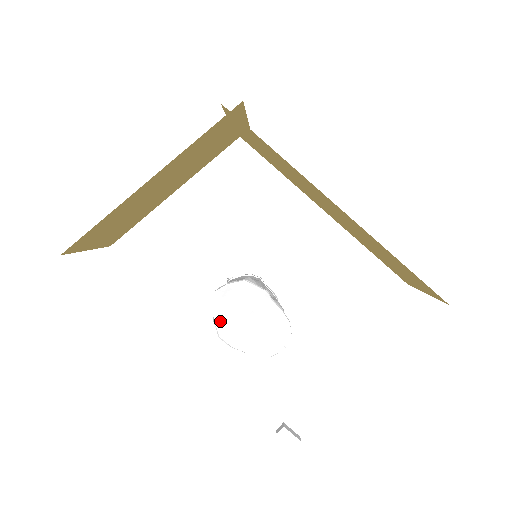
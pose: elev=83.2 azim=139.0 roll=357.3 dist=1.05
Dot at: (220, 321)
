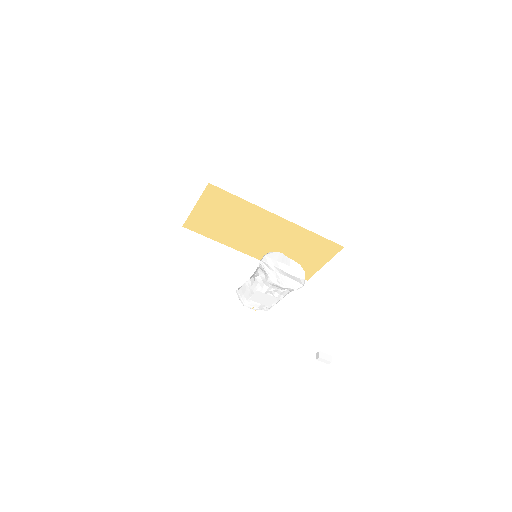
Dot at: (272, 274)
